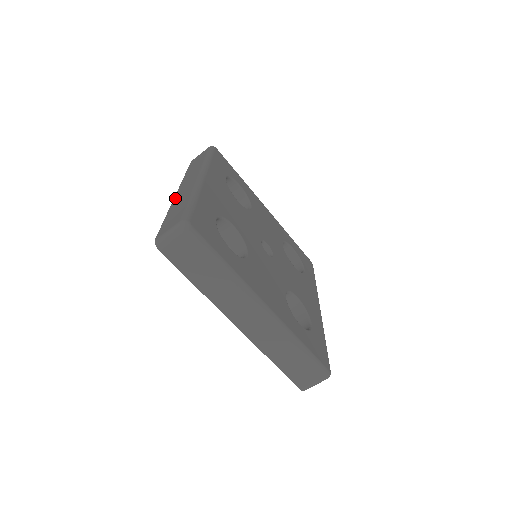
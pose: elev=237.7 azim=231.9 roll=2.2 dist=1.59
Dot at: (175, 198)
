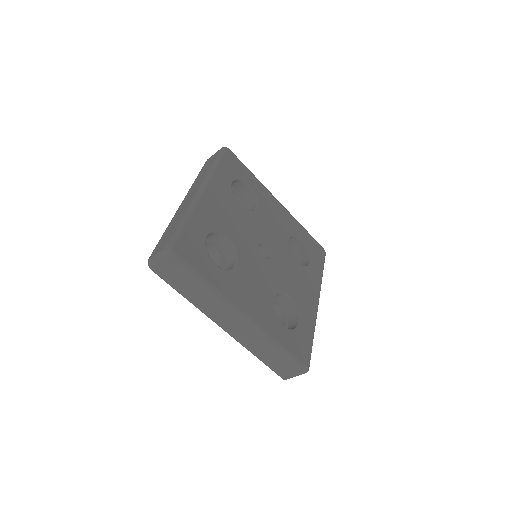
Dot at: (178, 210)
